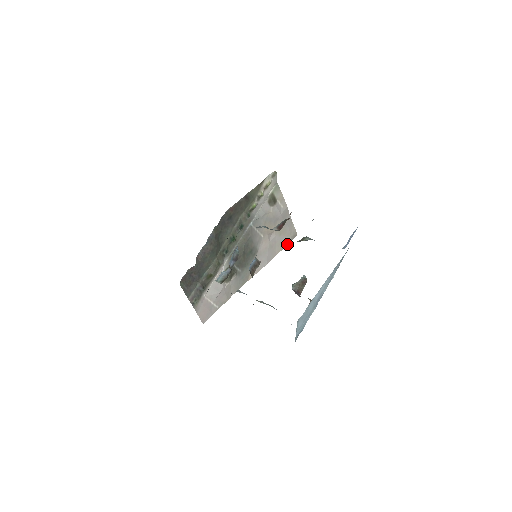
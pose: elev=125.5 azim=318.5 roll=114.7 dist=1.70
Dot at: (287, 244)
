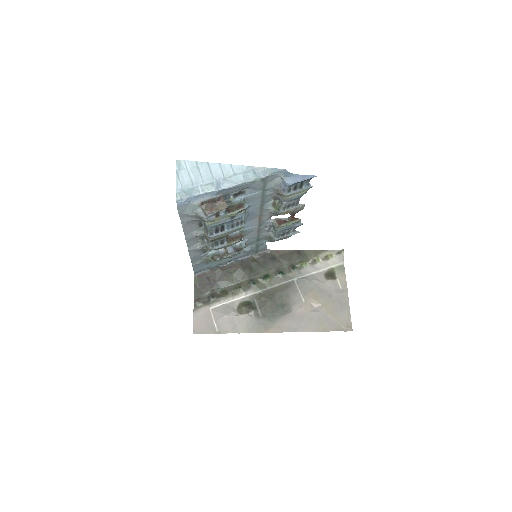
Dot at: (333, 330)
